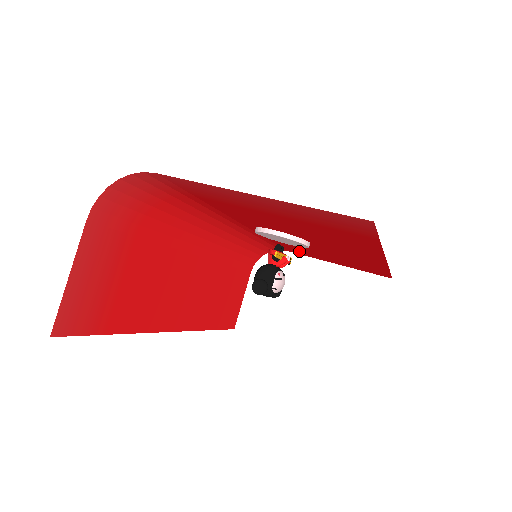
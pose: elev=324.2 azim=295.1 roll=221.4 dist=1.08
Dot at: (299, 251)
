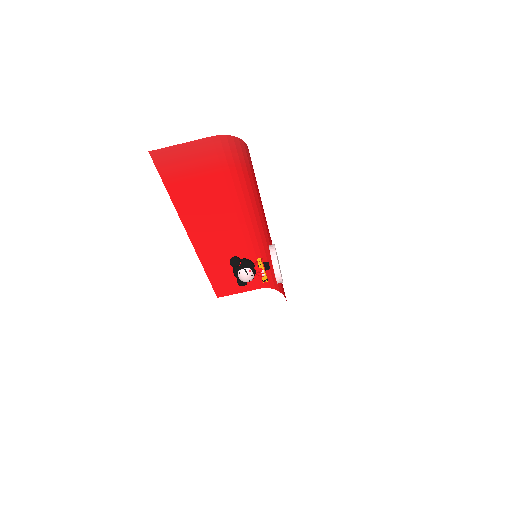
Dot at: occluded
